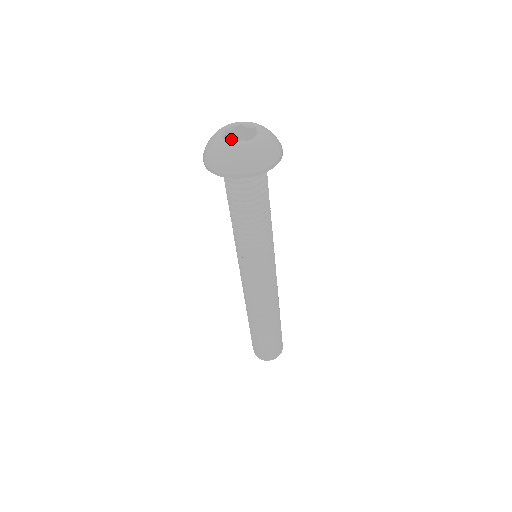
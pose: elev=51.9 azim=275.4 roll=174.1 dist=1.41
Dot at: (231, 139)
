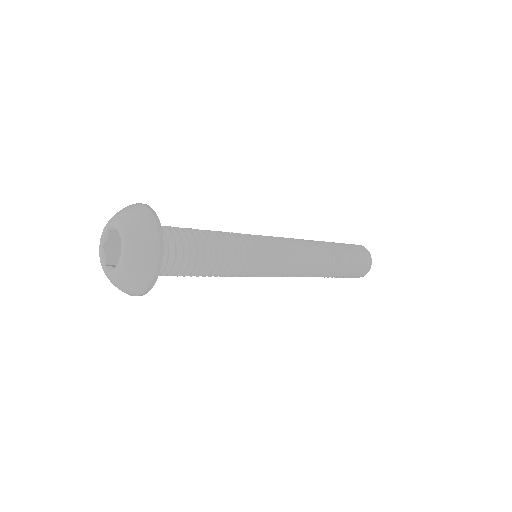
Dot at: (117, 241)
